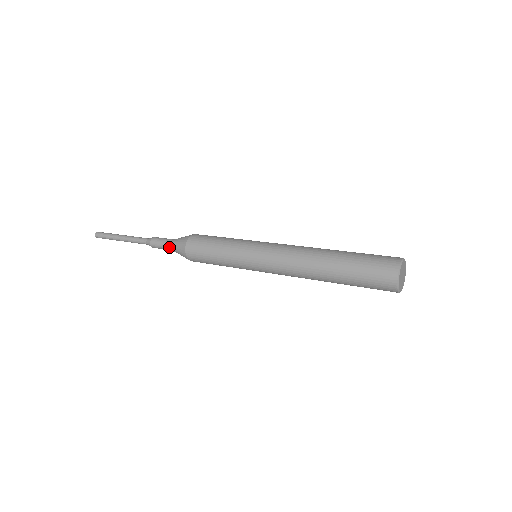
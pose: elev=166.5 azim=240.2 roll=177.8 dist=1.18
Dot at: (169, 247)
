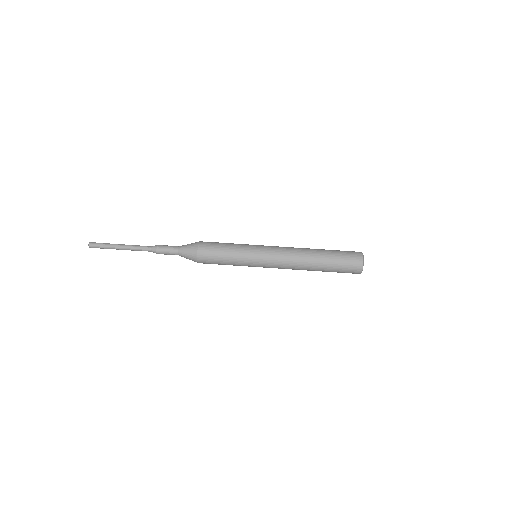
Dot at: occluded
